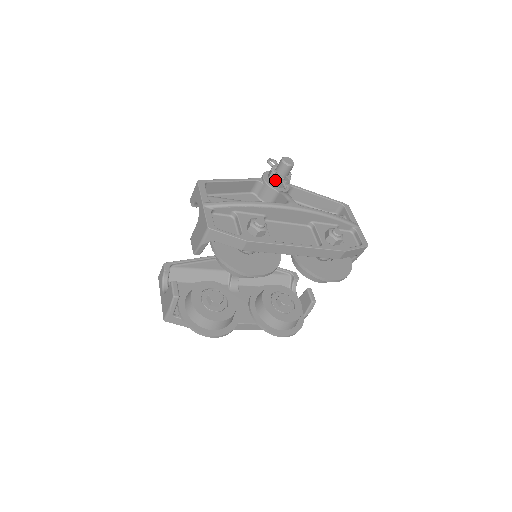
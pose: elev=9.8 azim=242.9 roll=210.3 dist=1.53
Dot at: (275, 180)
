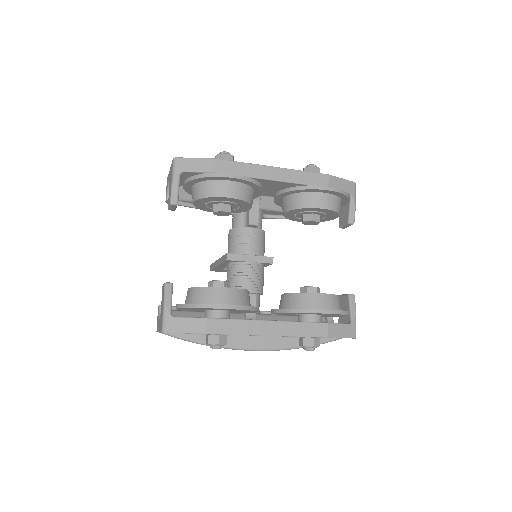
Dot at: occluded
